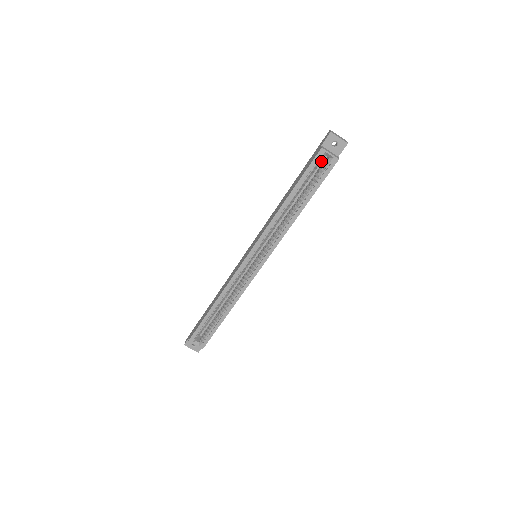
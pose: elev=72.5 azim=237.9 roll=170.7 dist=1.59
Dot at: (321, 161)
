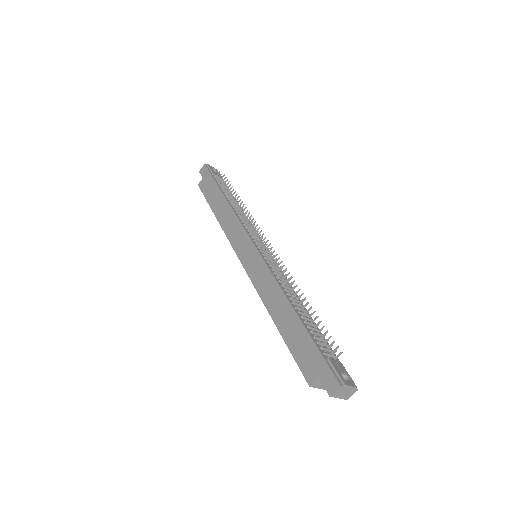
Dot at: occluded
